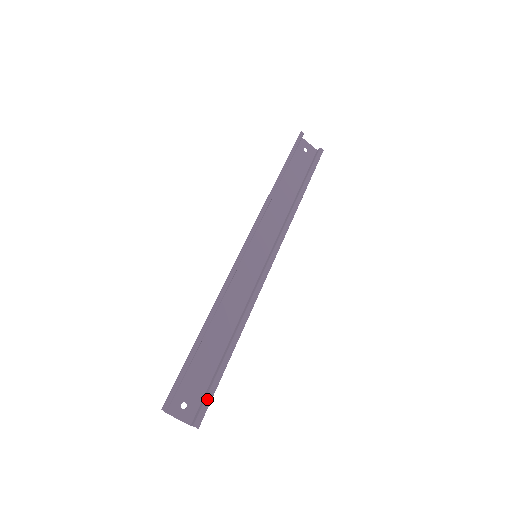
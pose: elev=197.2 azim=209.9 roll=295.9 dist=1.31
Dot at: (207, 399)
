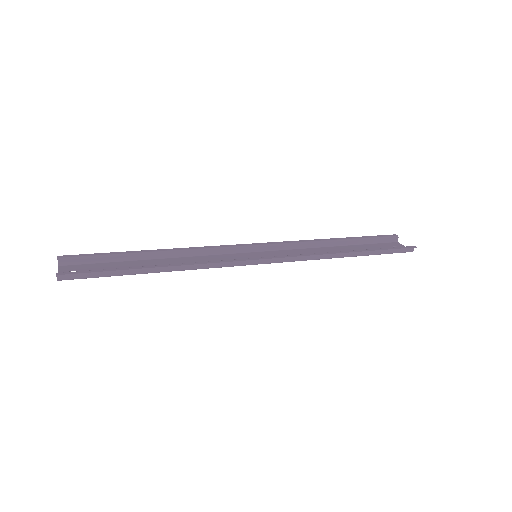
Dot at: (90, 270)
